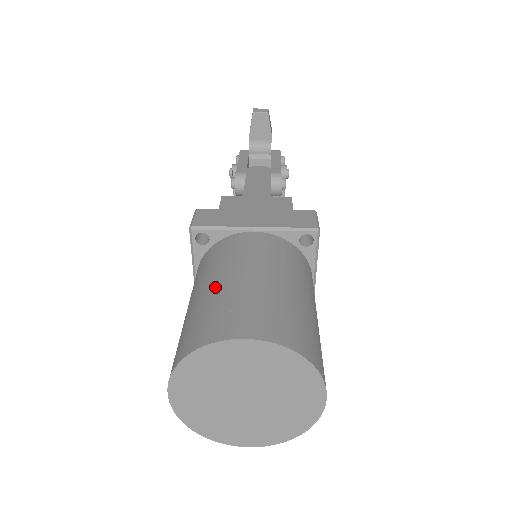
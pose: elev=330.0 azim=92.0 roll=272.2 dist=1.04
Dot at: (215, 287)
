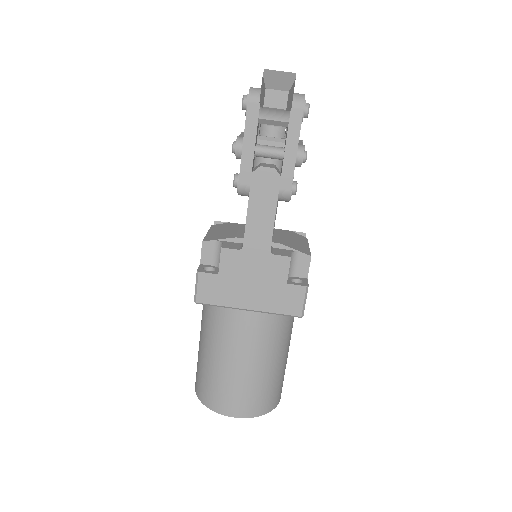
Dot at: (217, 365)
